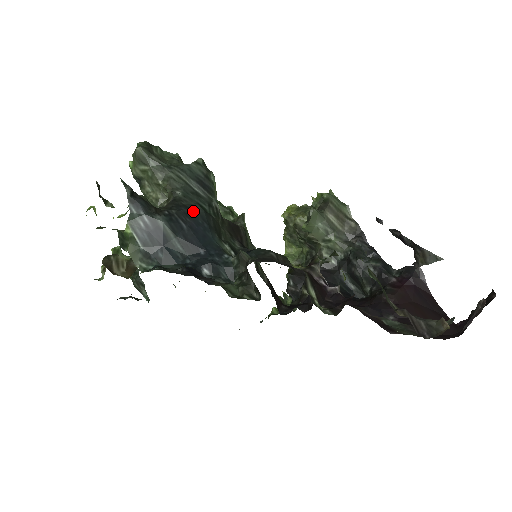
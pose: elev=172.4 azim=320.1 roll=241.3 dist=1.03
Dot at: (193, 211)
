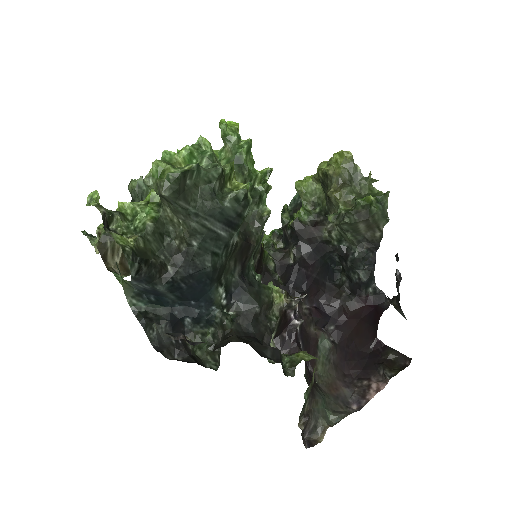
Dot at: (200, 272)
